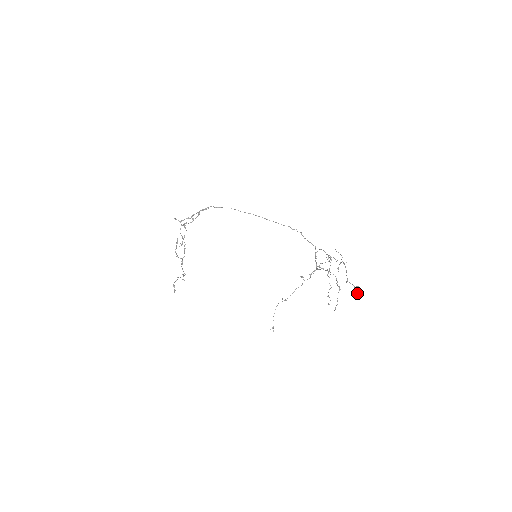
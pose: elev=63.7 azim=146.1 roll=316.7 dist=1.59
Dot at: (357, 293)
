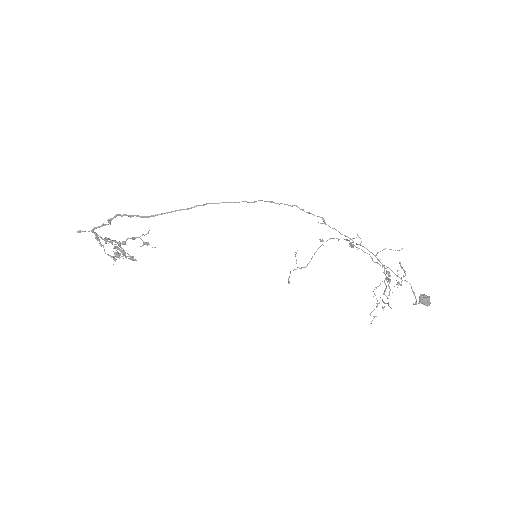
Dot at: (424, 304)
